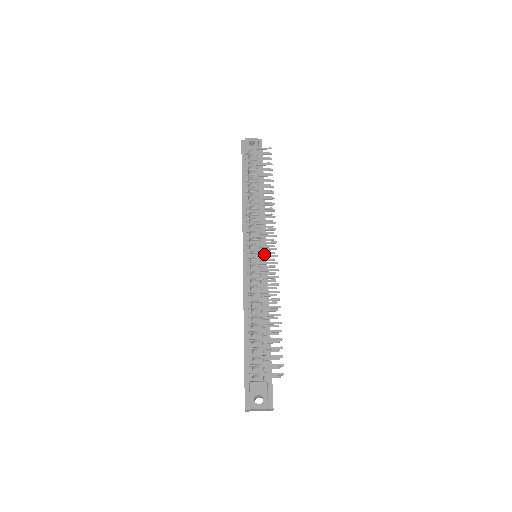
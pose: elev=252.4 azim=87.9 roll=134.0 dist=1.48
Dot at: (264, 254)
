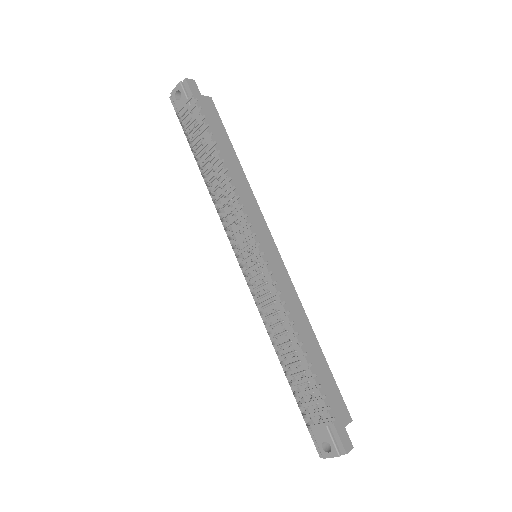
Dot at: occluded
